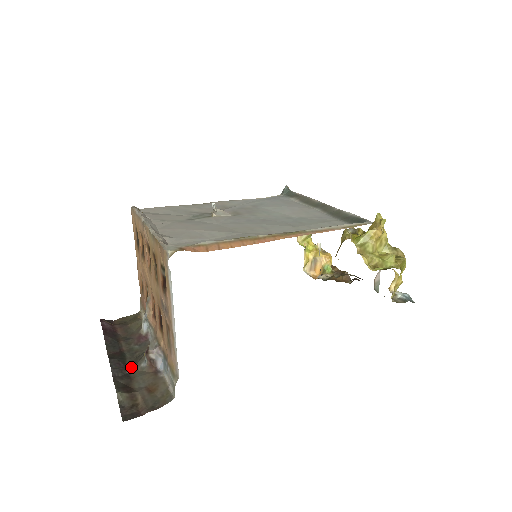
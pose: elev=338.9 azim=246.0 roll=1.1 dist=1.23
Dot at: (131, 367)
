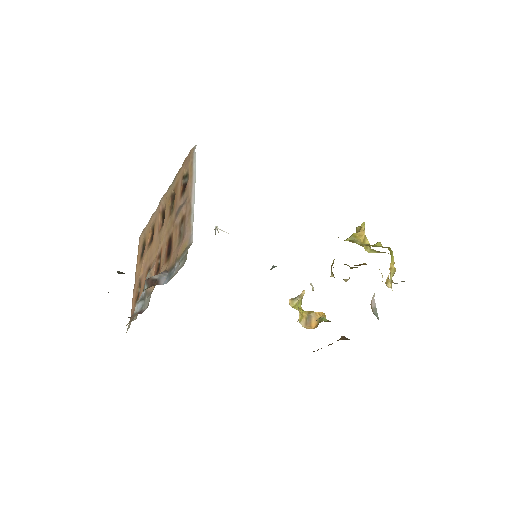
Dot at: occluded
